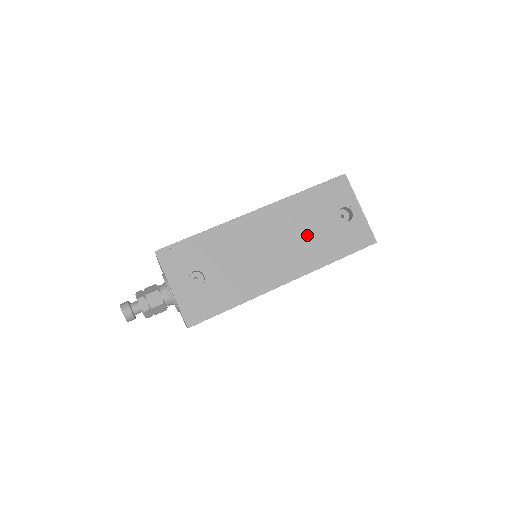
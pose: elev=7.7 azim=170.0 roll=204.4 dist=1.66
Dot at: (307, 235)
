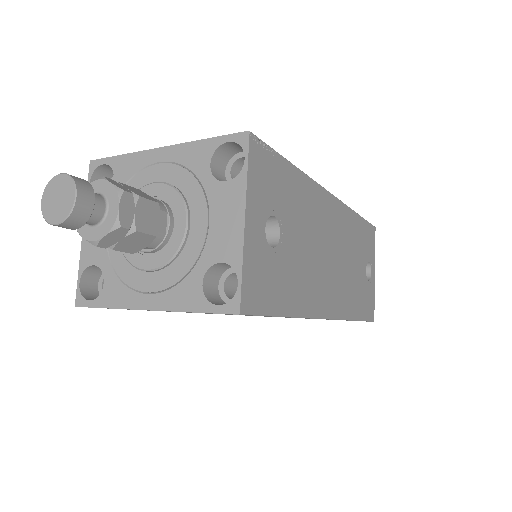
Dot at: (350, 269)
